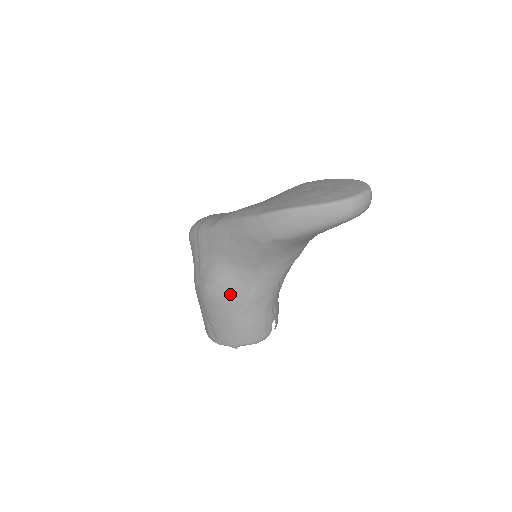
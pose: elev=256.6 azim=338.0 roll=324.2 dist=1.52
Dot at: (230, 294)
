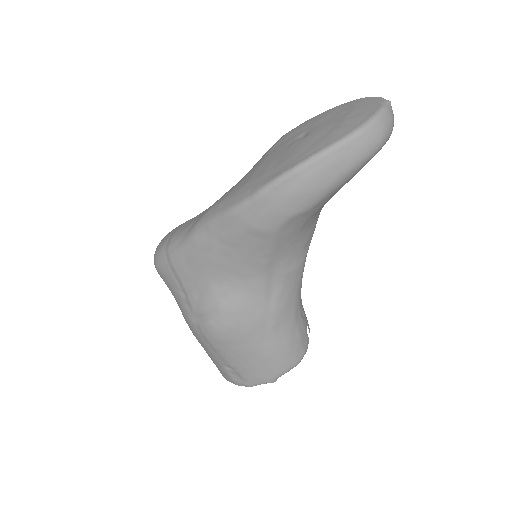
Dot at: (246, 318)
